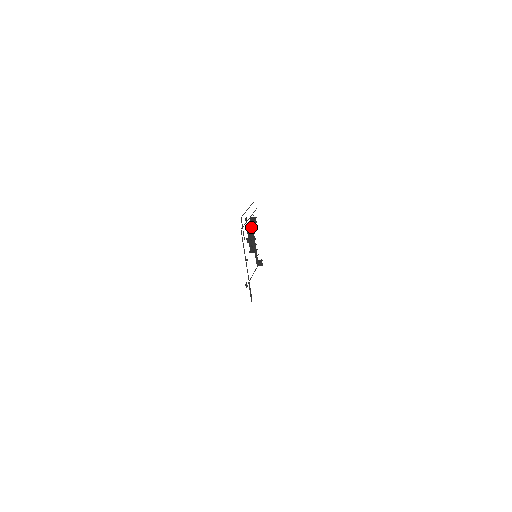
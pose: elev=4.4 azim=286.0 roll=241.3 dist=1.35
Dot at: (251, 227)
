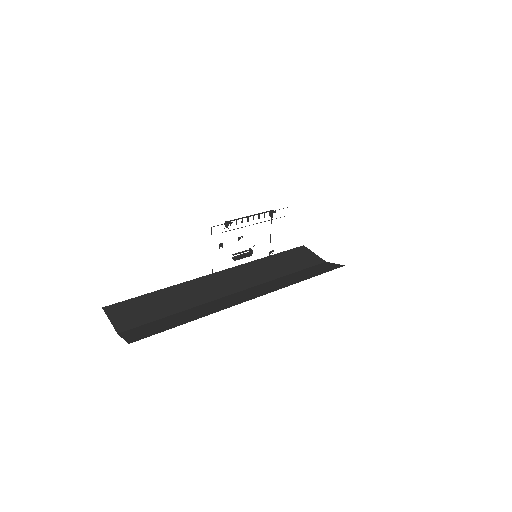
Dot at: occluded
